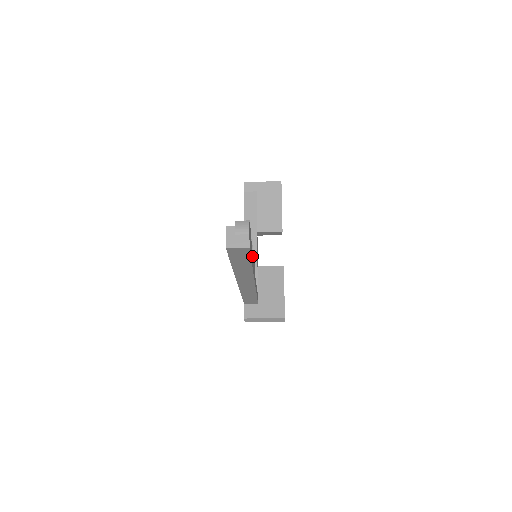
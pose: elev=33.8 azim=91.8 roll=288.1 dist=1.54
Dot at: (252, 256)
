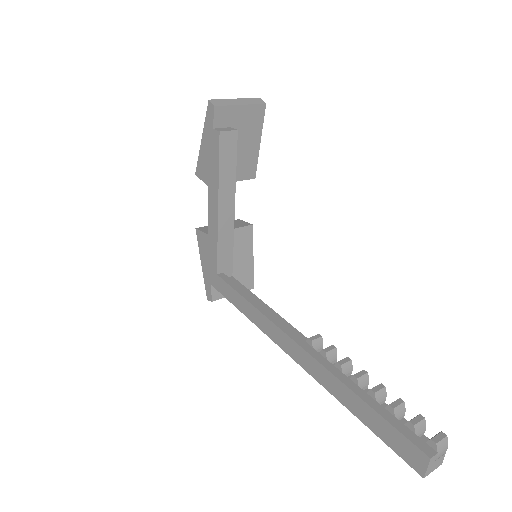
Dot at: occluded
